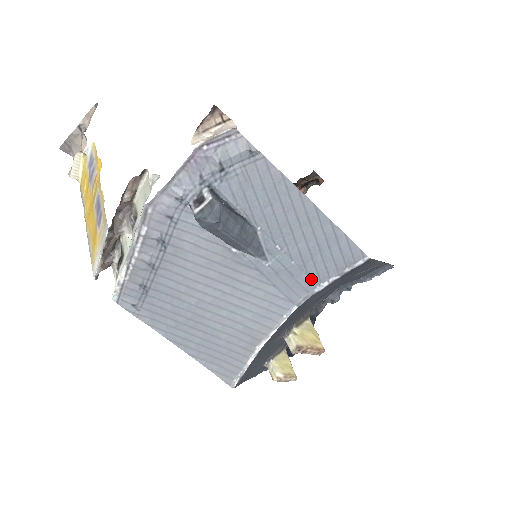
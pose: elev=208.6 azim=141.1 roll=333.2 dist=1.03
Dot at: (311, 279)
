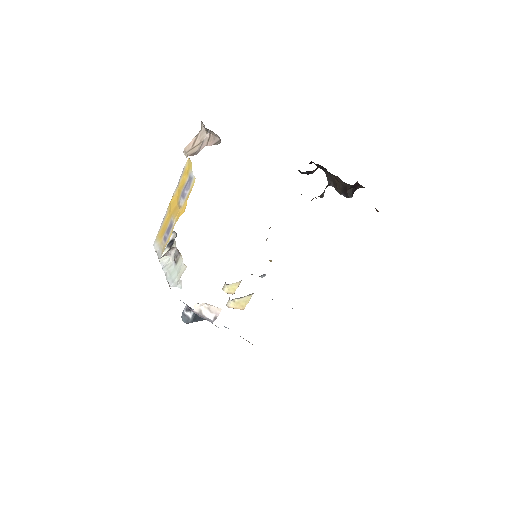
Dot at: occluded
